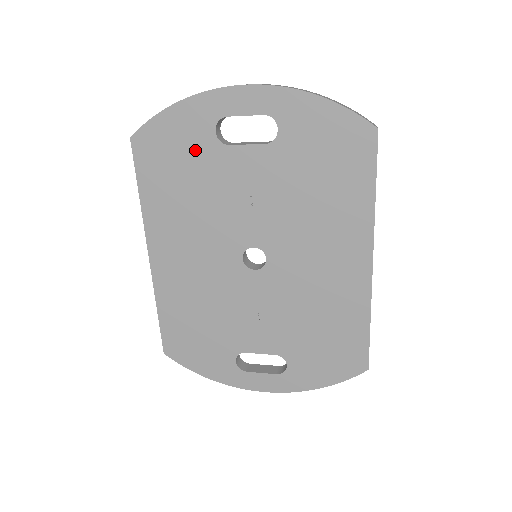
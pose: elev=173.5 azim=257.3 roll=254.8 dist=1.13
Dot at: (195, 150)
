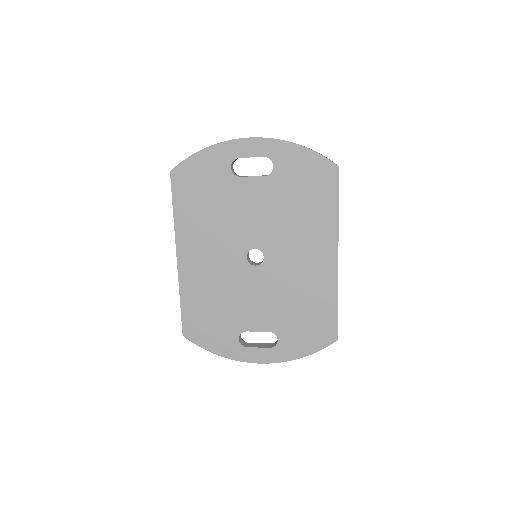
Dot at: (216, 180)
